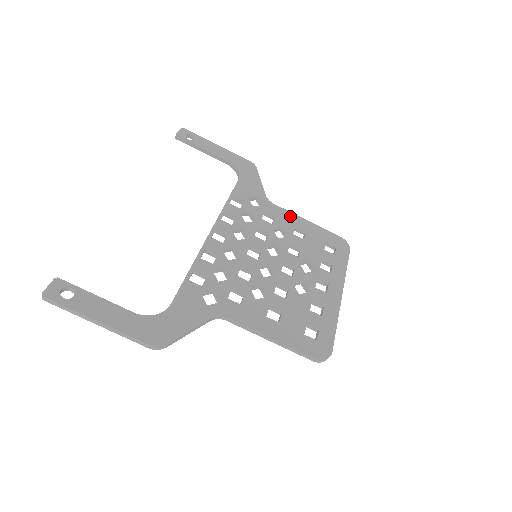
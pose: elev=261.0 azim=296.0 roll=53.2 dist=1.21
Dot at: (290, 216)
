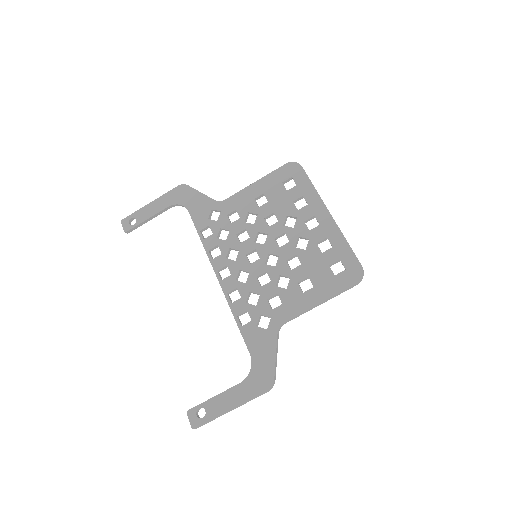
Dot at: (243, 195)
